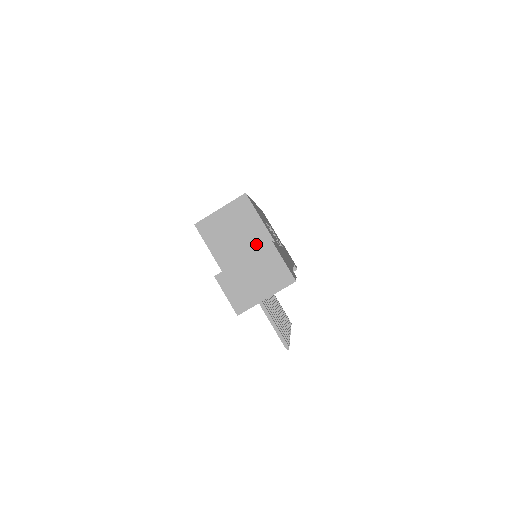
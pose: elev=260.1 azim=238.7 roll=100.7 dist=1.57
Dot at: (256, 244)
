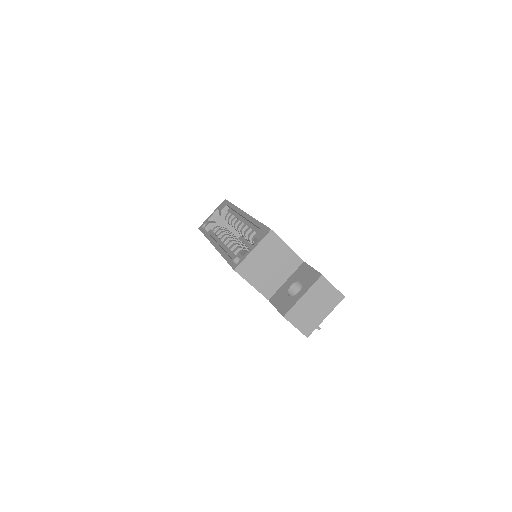
Dot at: (289, 268)
